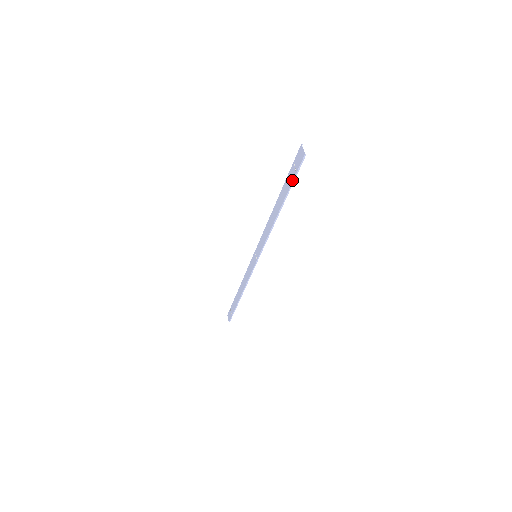
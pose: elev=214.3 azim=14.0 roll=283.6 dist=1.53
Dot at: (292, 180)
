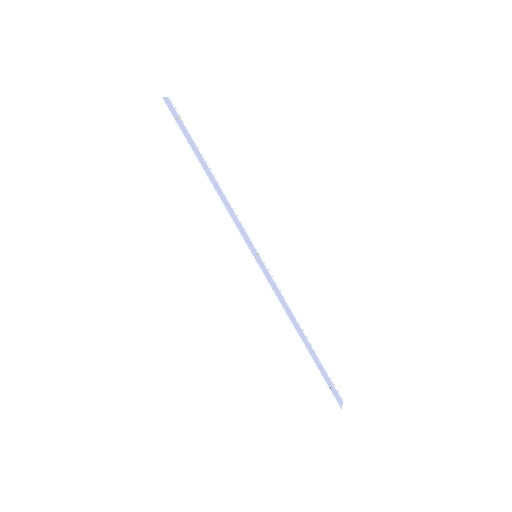
Dot at: (180, 130)
